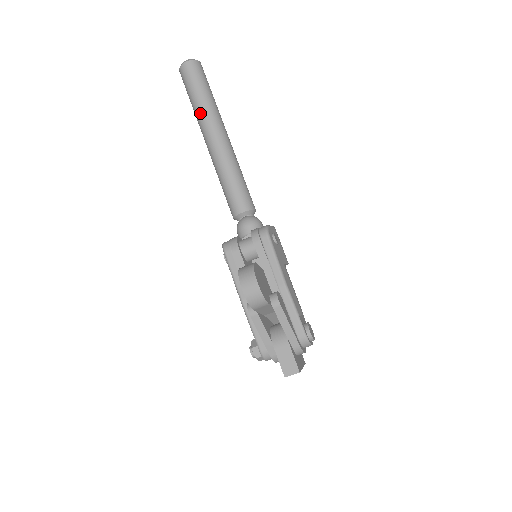
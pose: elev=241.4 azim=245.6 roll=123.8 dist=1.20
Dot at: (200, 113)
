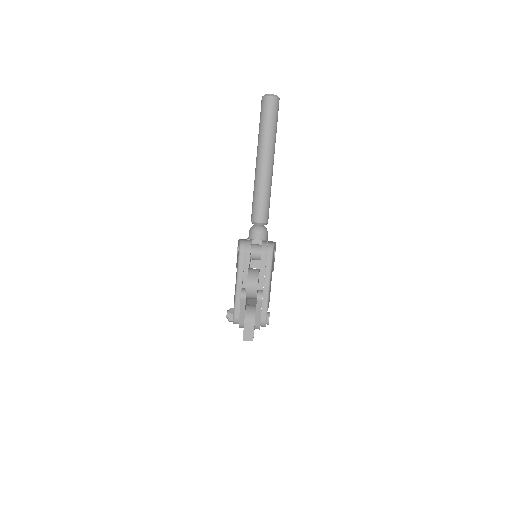
Dot at: (263, 139)
